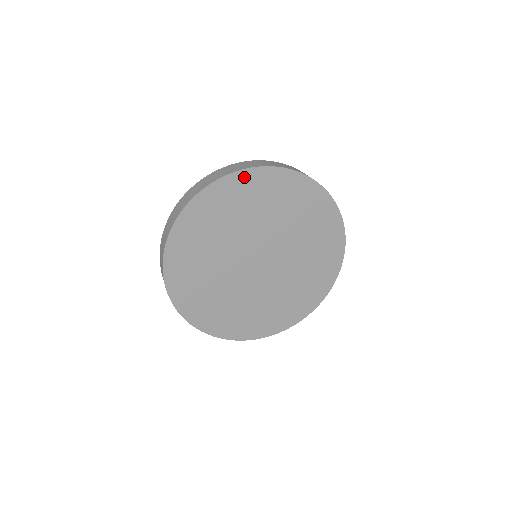
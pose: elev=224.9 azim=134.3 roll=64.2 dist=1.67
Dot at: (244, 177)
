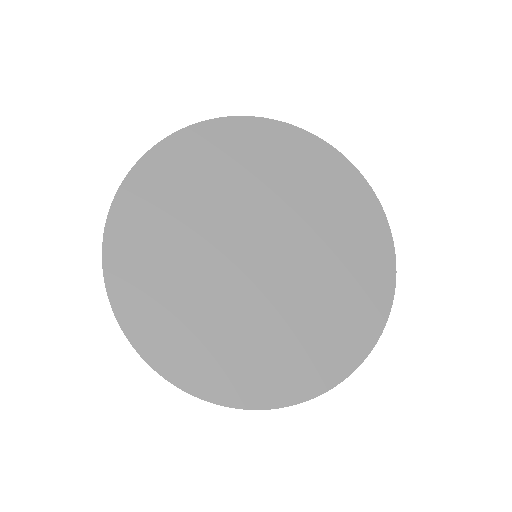
Dot at: (223, 127)
